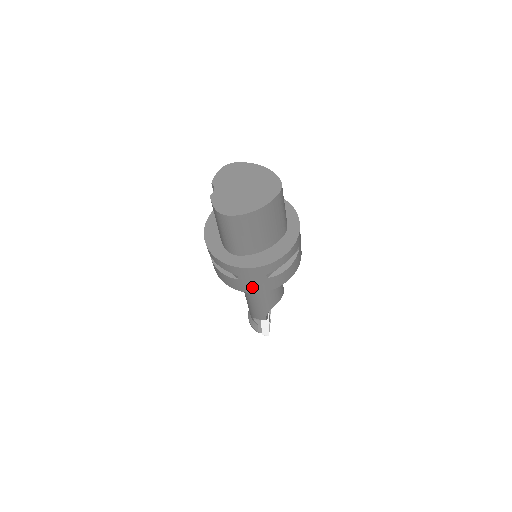
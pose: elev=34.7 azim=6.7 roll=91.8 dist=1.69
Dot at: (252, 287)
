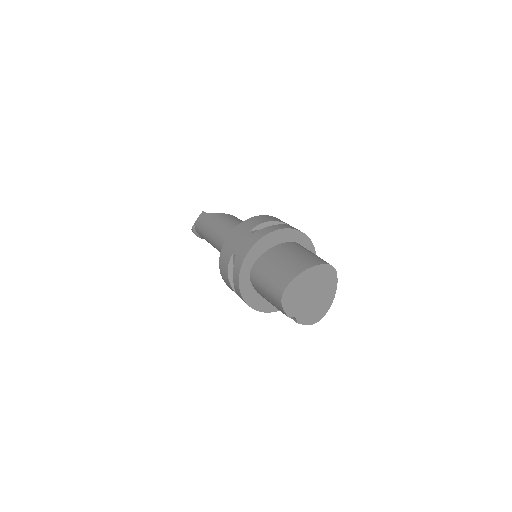
Dot at: occluded
